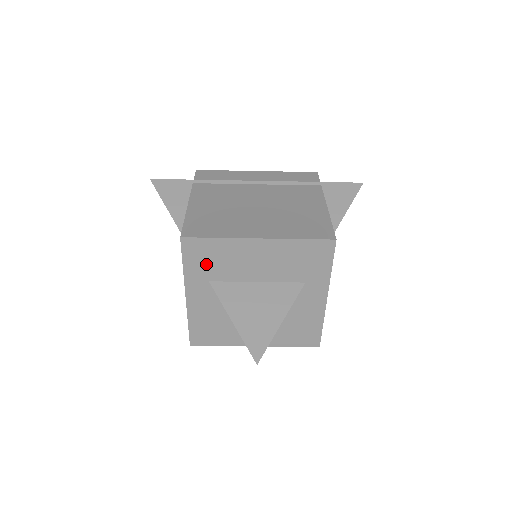
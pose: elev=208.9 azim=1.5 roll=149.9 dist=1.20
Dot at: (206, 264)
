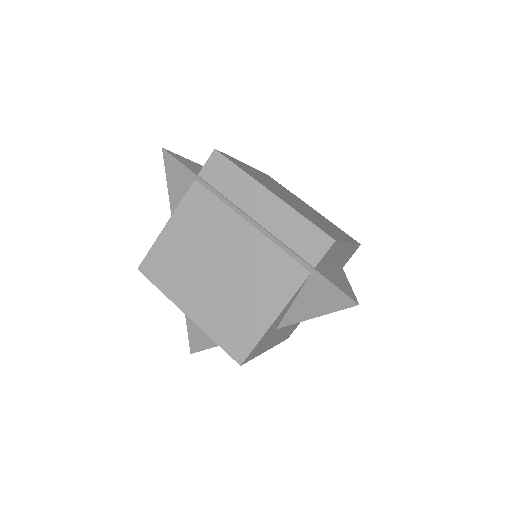
Dot at: occluded
